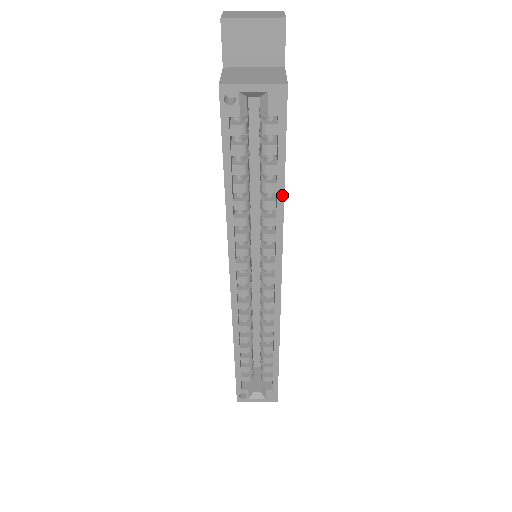
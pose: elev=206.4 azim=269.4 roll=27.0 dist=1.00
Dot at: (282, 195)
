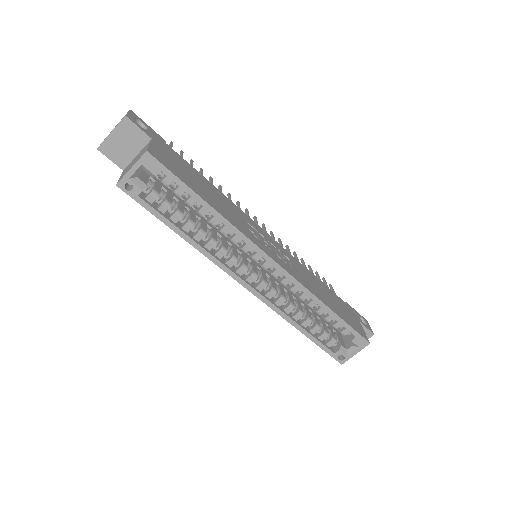
Dot at: (212, 209)
